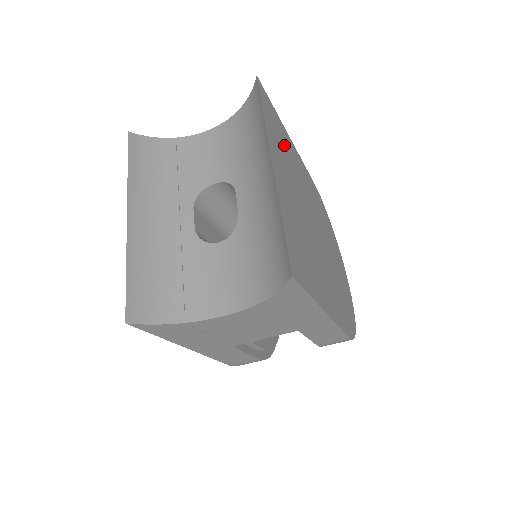
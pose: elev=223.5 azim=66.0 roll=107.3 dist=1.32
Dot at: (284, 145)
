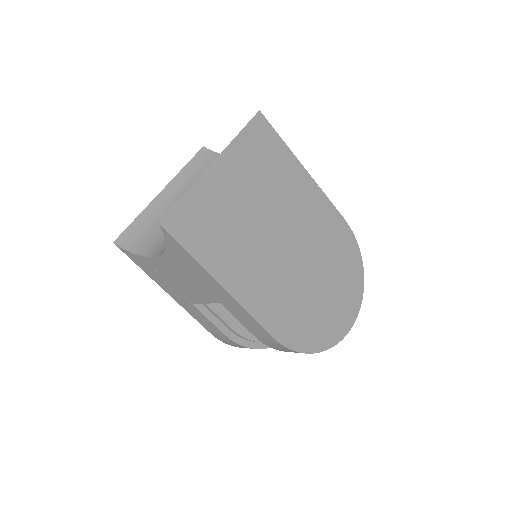
Dot at: (273, 165)
